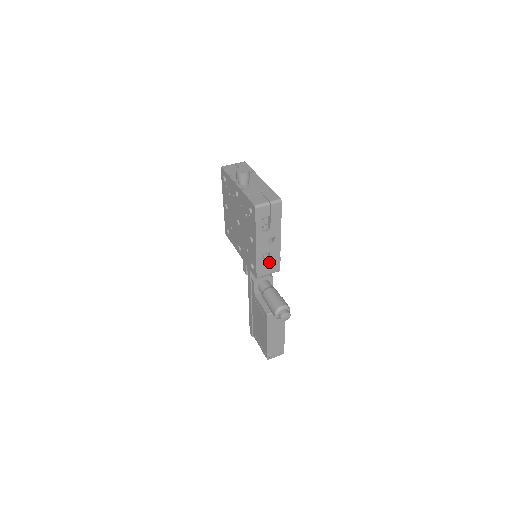
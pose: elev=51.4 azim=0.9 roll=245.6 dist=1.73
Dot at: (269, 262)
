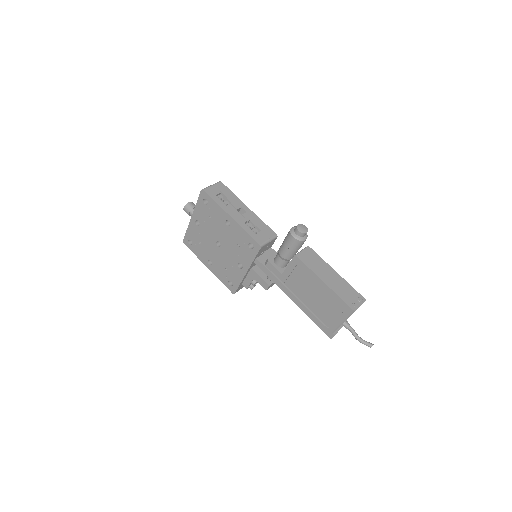
Dot at: (259, 231)
